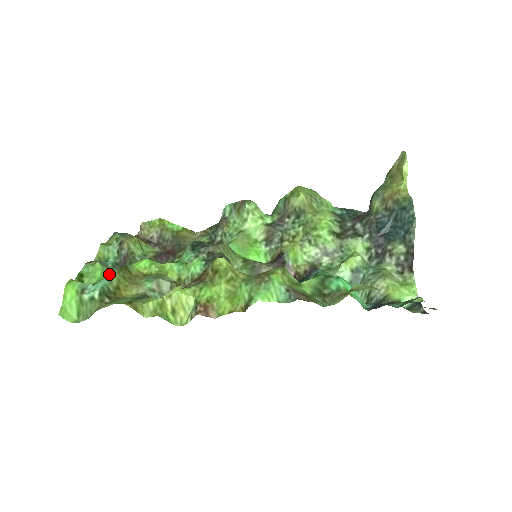
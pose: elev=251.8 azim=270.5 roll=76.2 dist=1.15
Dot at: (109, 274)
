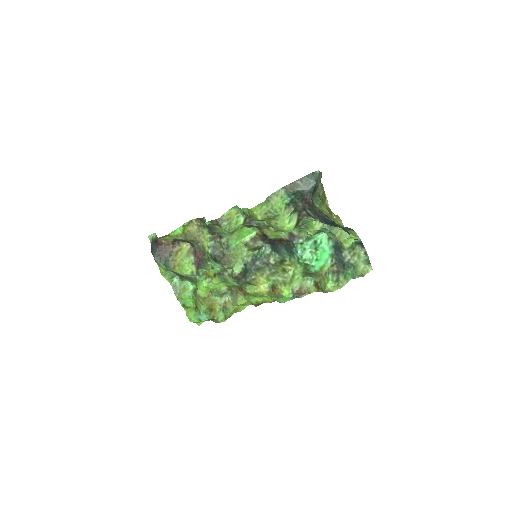
Dot at: (195, 300)
